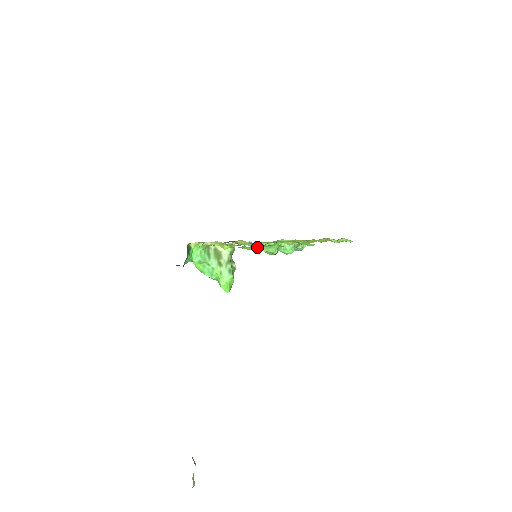
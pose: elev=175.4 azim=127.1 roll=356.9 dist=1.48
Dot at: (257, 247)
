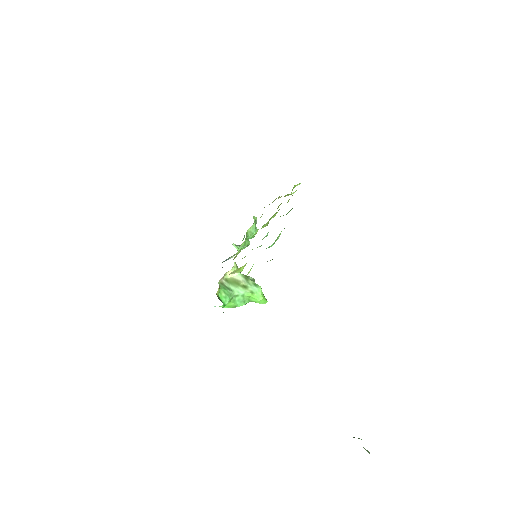
Dot at: (271, 245)
